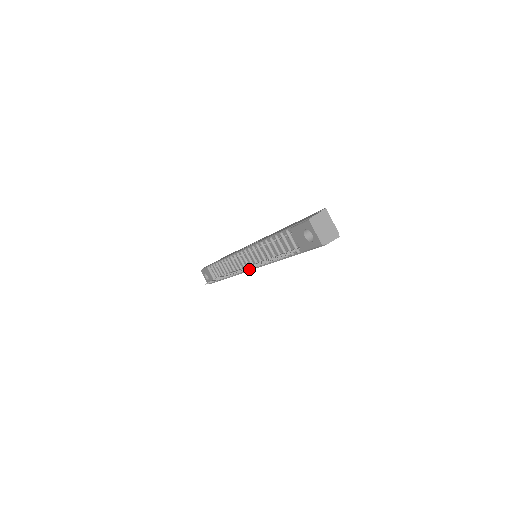
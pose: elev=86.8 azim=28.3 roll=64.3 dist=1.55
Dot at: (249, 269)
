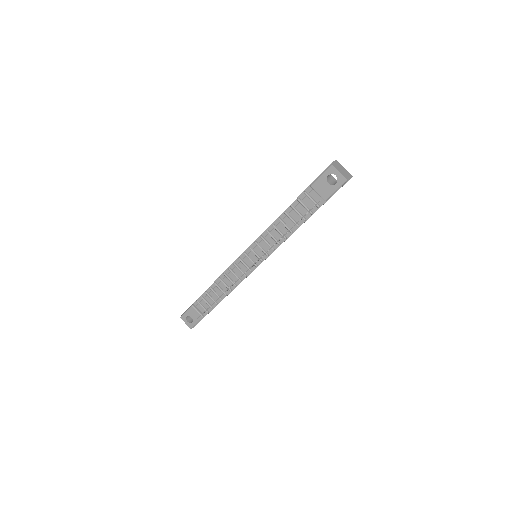
Dot at: (268, 250)
